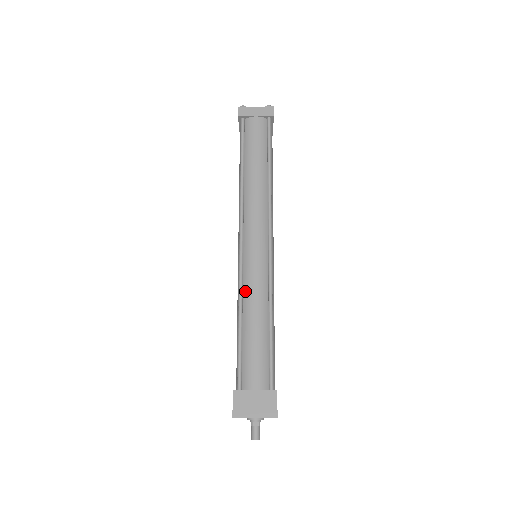
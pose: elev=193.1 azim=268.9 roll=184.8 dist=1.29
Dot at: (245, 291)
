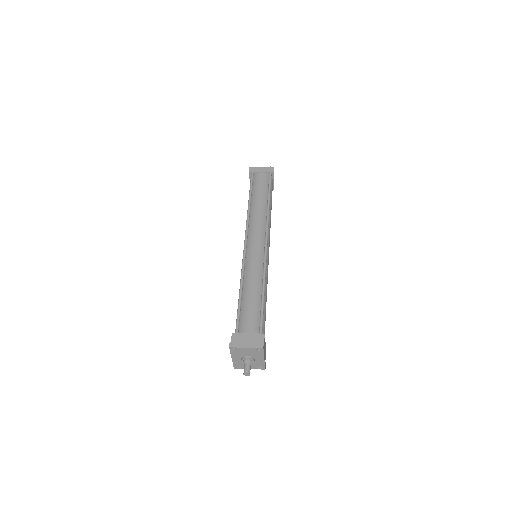
Dot at: (246, 273)
